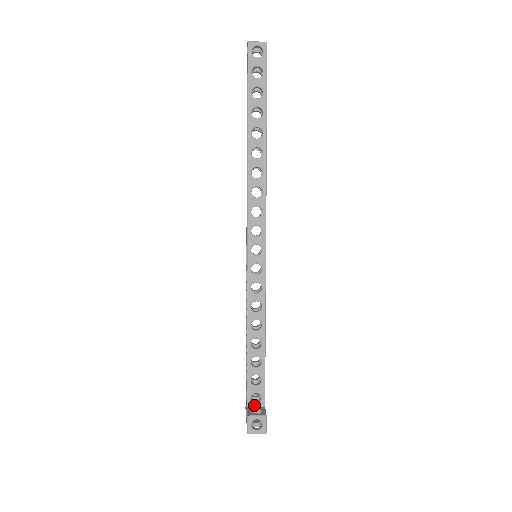
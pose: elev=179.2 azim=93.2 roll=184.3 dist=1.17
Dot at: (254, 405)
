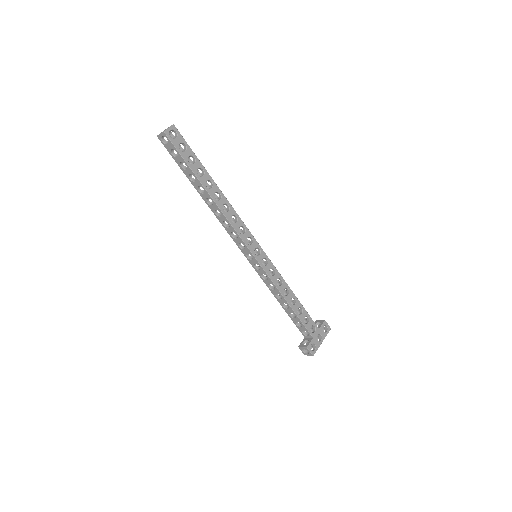
Dot at: (307, 337)
